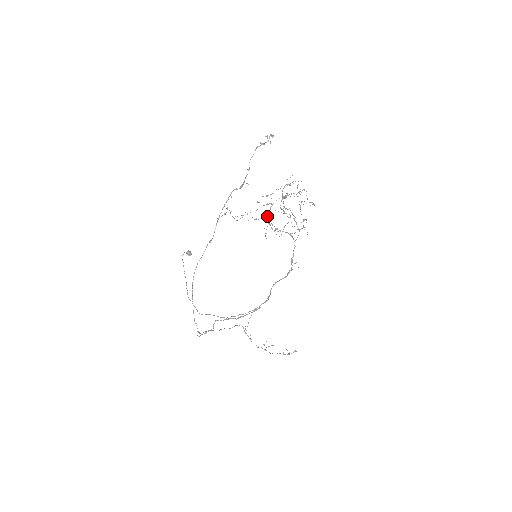
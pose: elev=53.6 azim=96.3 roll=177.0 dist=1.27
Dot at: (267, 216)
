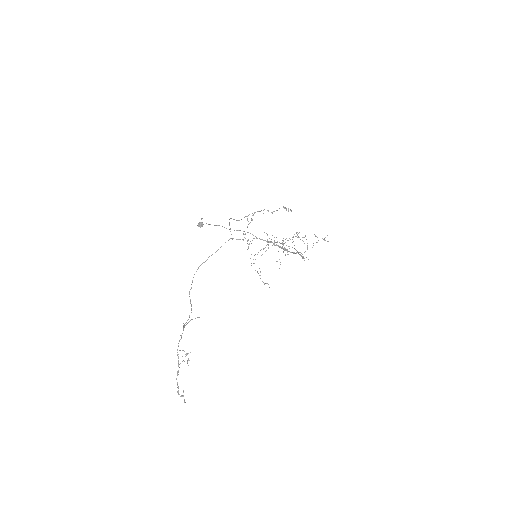
Dot at: (264, 248)
